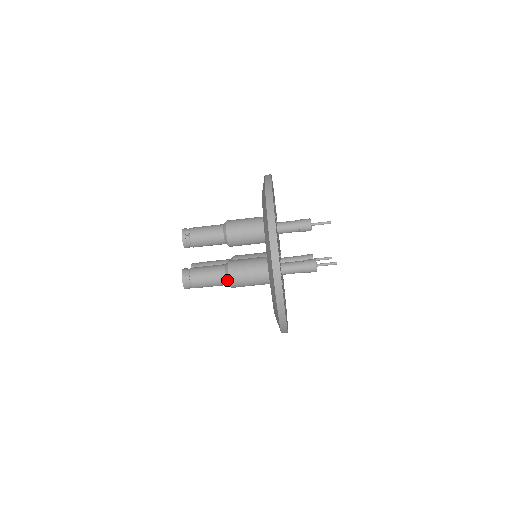
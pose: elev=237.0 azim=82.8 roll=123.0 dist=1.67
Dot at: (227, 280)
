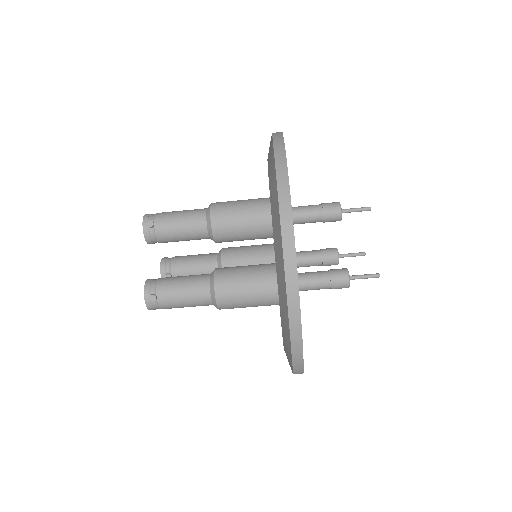
Dot at: (213, 301)
